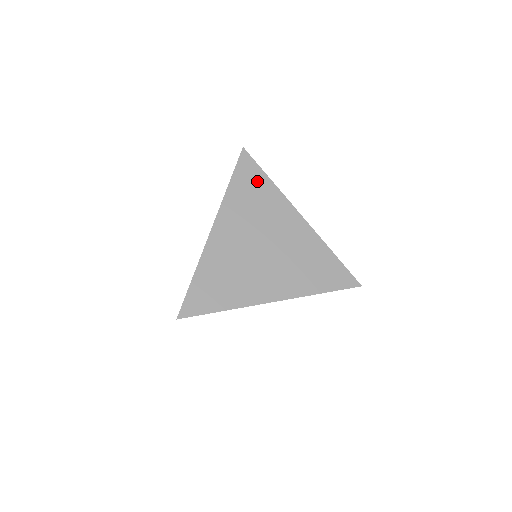
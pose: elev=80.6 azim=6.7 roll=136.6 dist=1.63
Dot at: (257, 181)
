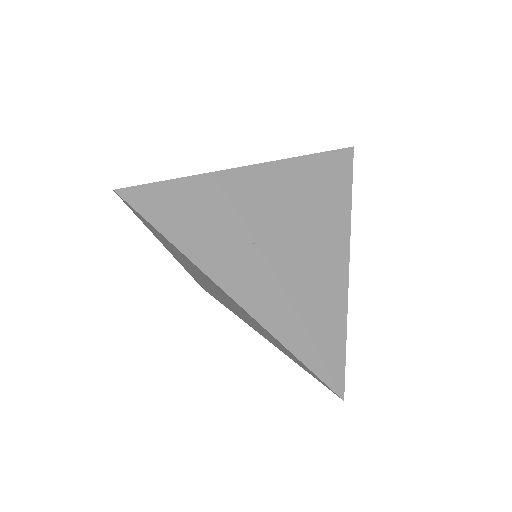
Dot at: (162, 237)
